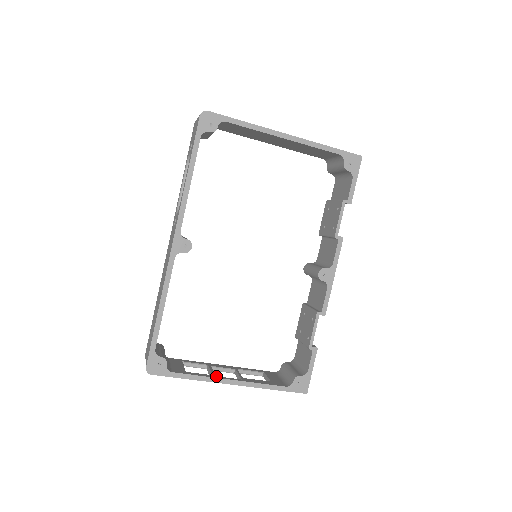
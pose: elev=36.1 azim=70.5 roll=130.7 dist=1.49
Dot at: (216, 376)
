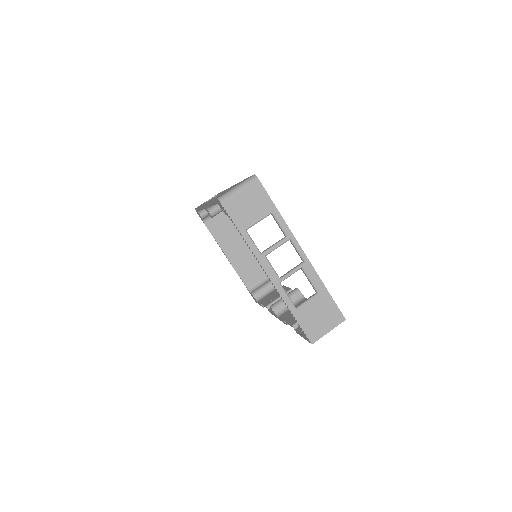
Dot at: (289, 238)
